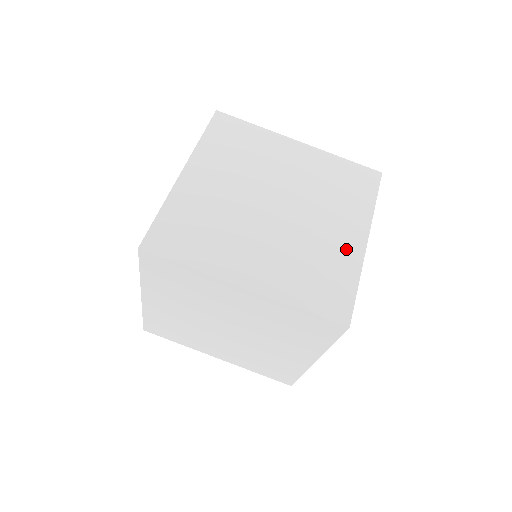
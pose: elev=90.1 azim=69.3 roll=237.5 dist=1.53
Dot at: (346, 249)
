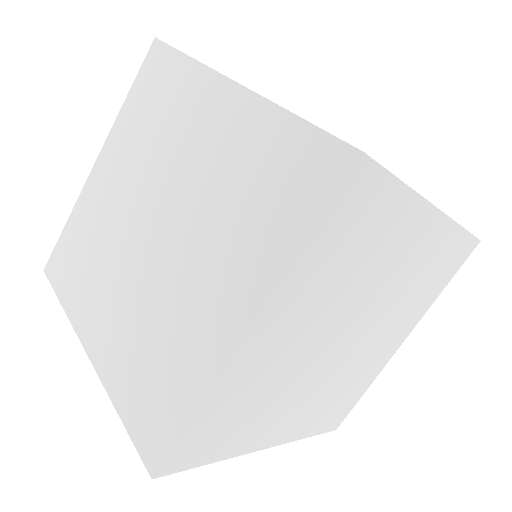
Dot at: occluded
